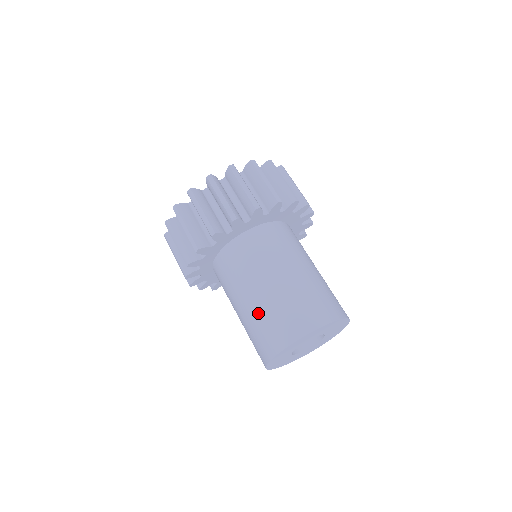
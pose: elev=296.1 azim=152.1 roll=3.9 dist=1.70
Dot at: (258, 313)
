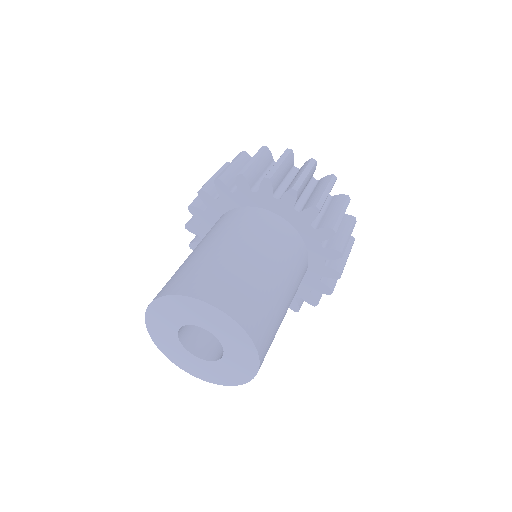
Dot at: (183, 264)
